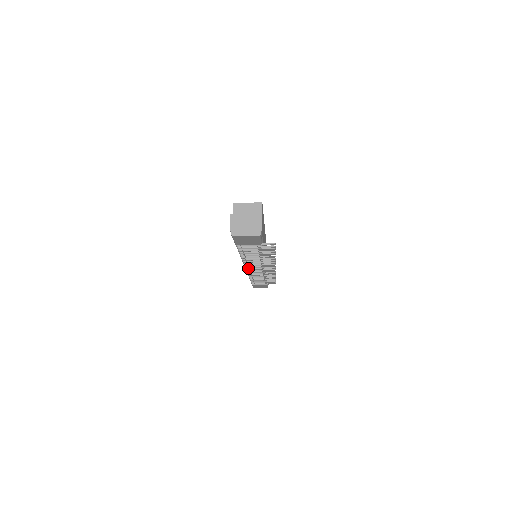
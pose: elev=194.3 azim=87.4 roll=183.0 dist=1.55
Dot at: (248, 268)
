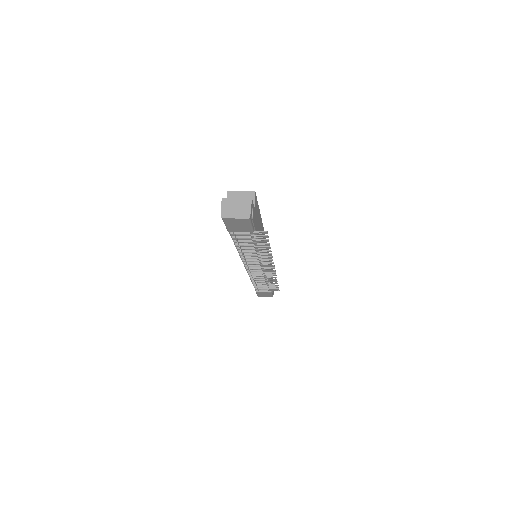
Dot at: (248, 268)
